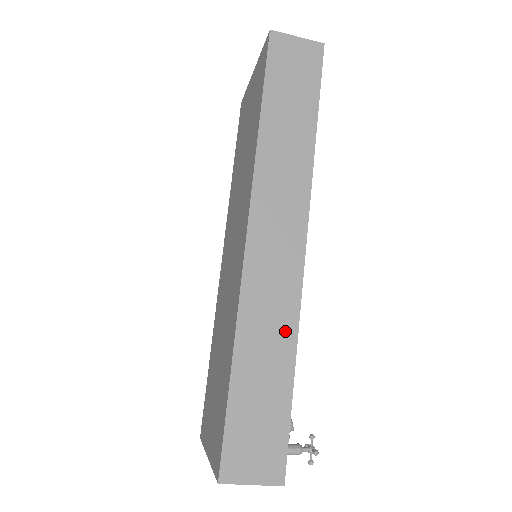
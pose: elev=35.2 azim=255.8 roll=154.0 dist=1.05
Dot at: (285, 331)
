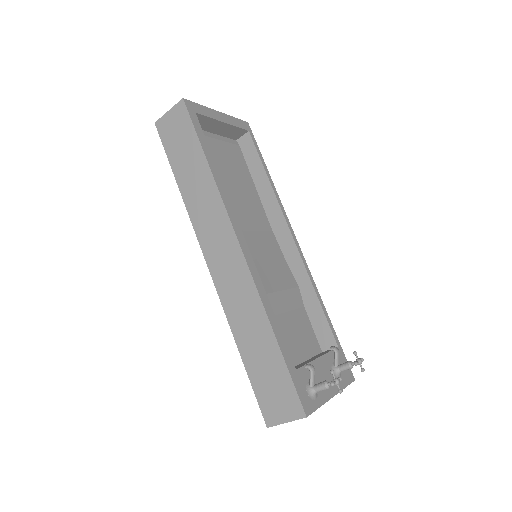
Dot at: (256, 312)
